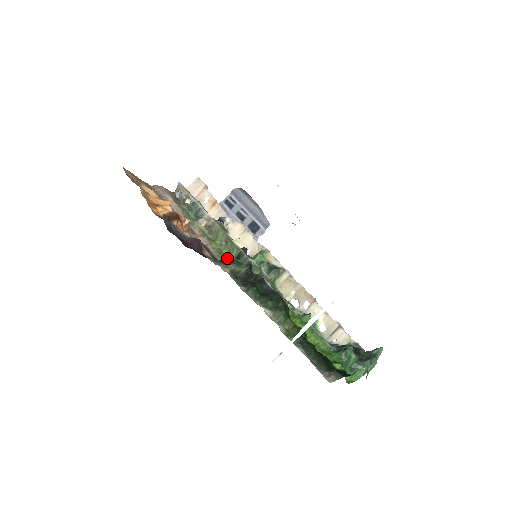
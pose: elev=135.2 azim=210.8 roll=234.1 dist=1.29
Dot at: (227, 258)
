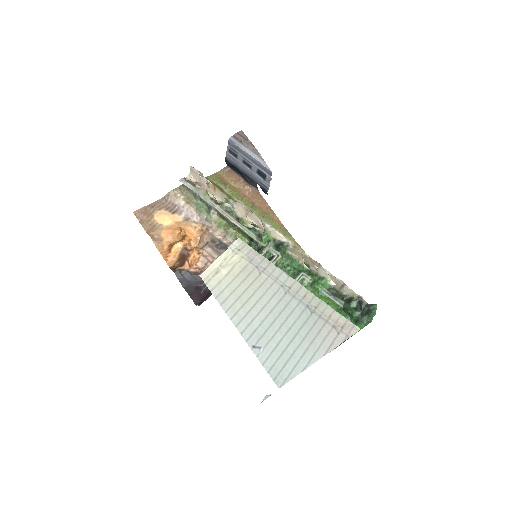
Dot at: (244, 240)
